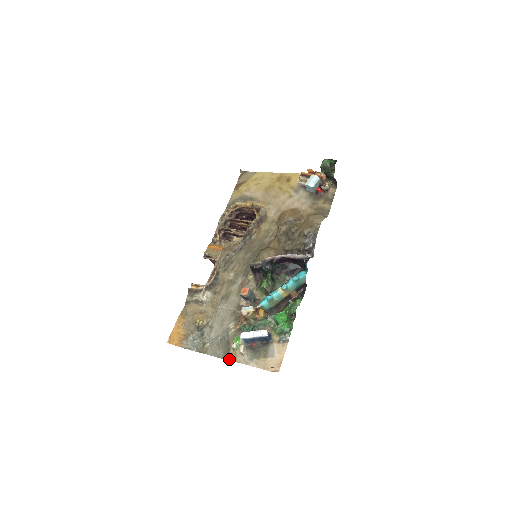
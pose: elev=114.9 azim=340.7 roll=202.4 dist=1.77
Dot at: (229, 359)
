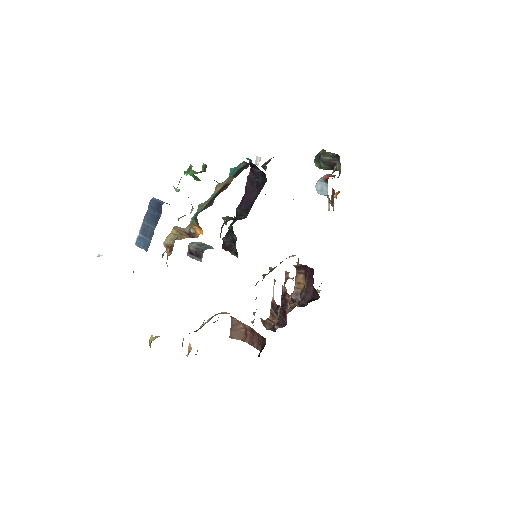
Dot at: occluded
